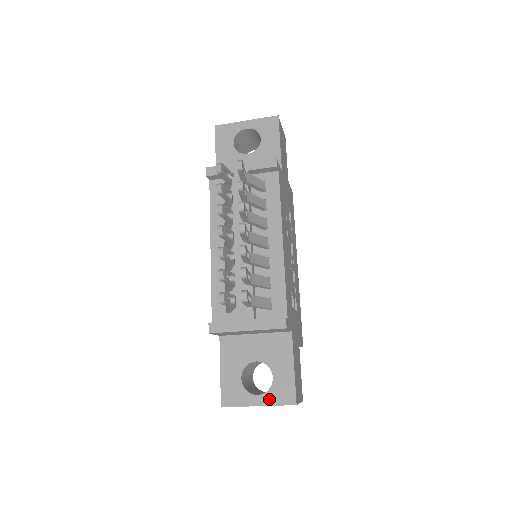
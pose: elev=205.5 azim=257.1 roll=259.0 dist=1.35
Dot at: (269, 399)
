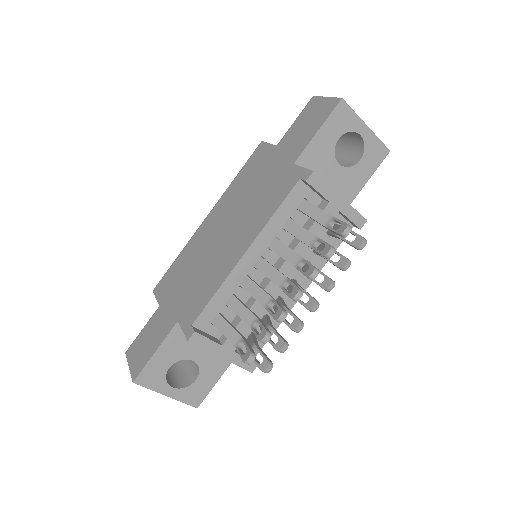
Dot at: (180, 395)
